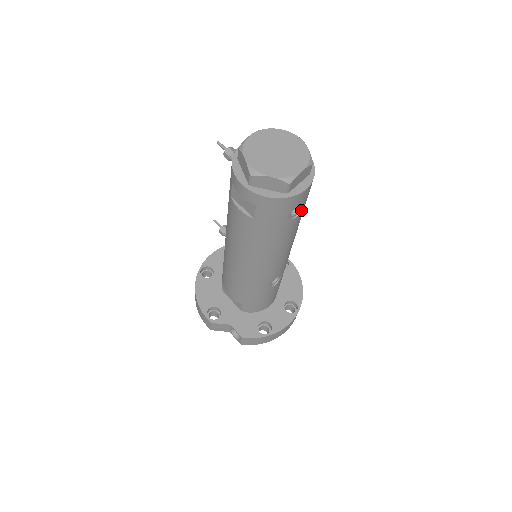
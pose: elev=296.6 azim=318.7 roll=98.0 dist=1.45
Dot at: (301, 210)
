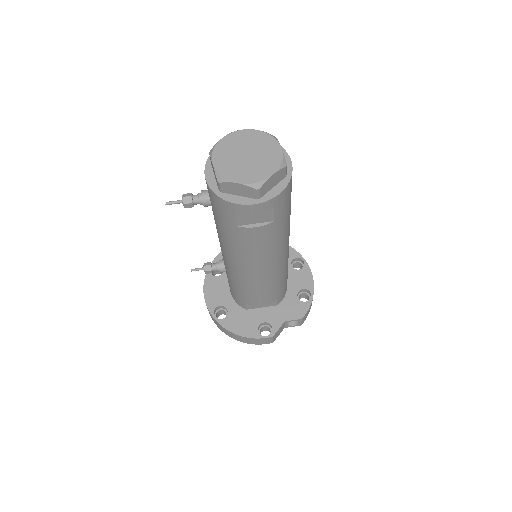
Dot at: occluded
